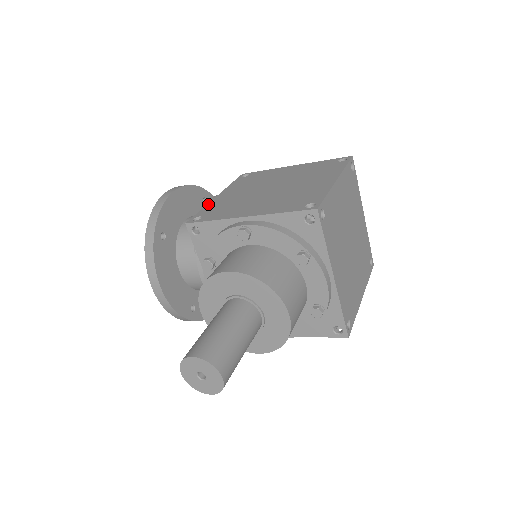
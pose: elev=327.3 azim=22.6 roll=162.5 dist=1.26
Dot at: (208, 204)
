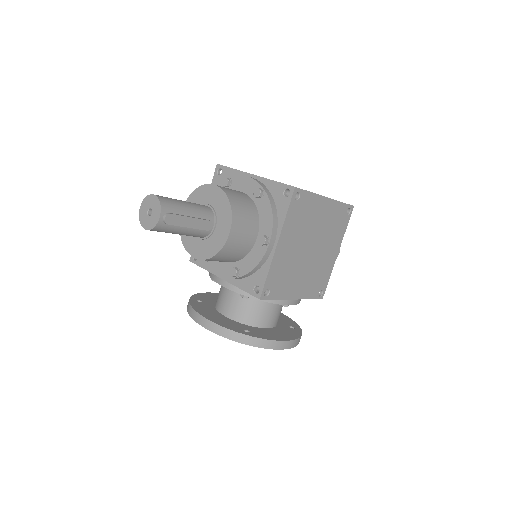
Dot at: occluded
